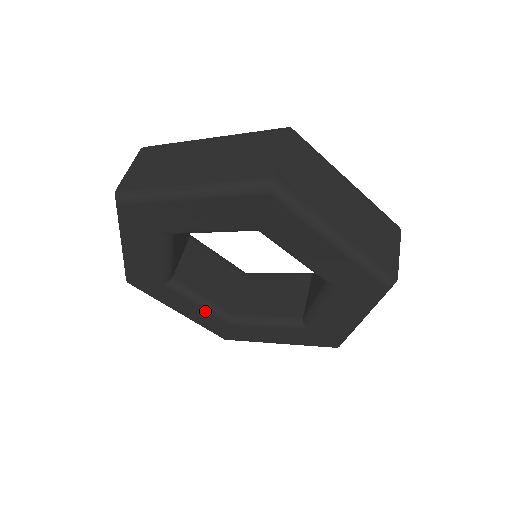
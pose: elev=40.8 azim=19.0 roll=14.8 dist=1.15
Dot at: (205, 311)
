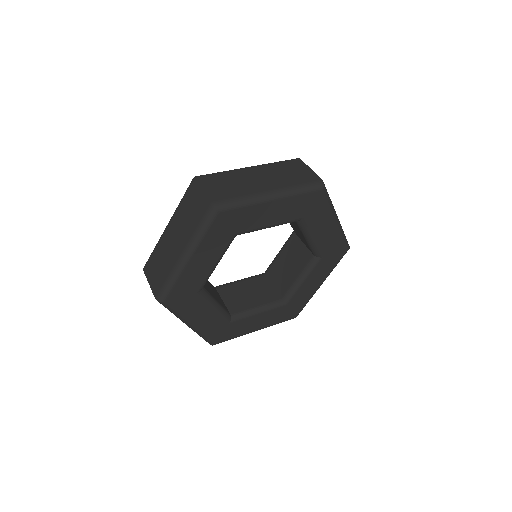
Dot at: (217, 314)
